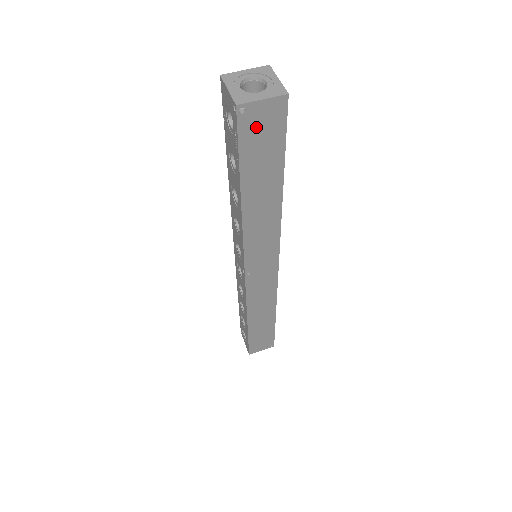
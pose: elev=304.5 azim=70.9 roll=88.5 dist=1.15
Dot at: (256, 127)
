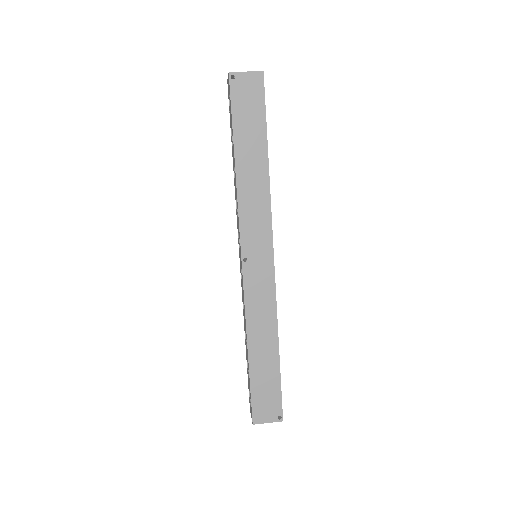
Dot at: (243, 93)
